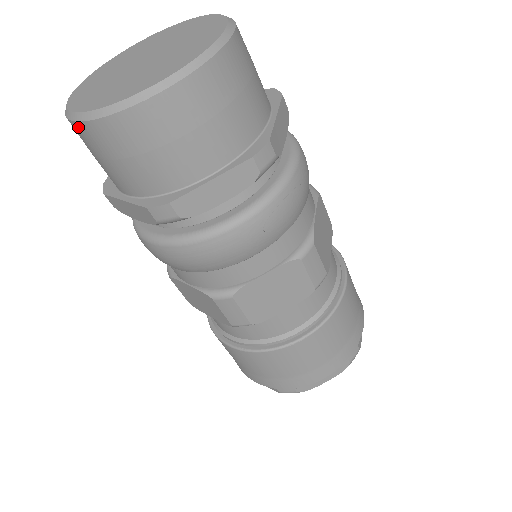
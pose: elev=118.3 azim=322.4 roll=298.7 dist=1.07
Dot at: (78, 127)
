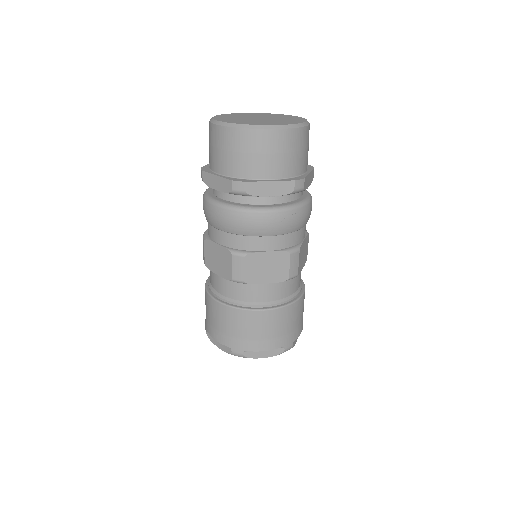
Dot at: (219, 129)
